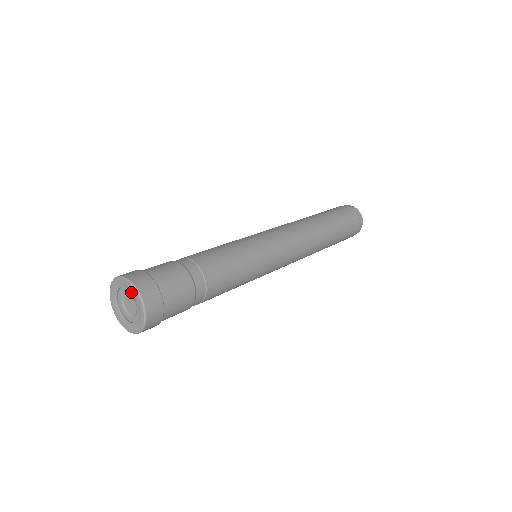
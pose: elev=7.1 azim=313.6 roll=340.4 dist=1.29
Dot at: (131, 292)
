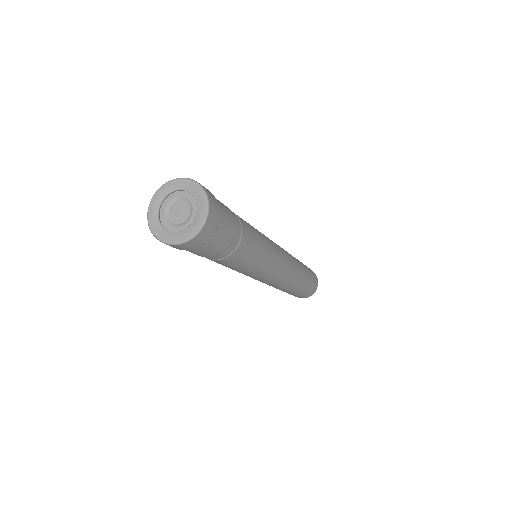
Dot at: (191, 193)
